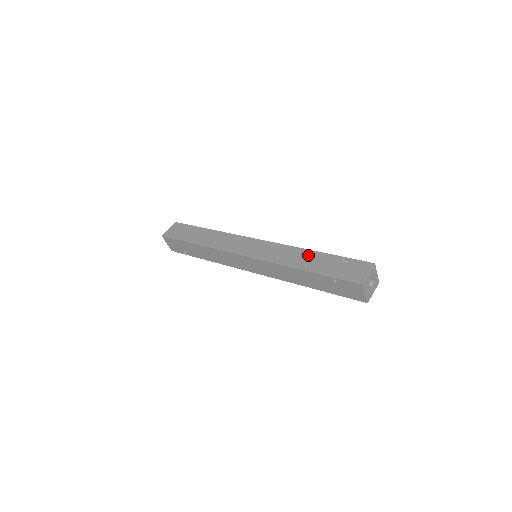
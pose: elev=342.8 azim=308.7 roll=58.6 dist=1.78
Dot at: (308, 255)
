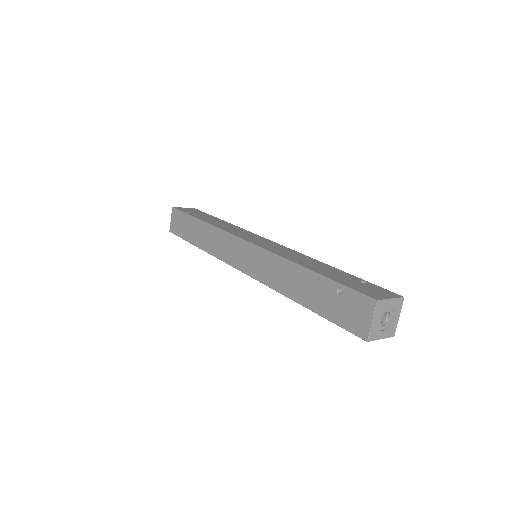
Dot at: (320, 264)
